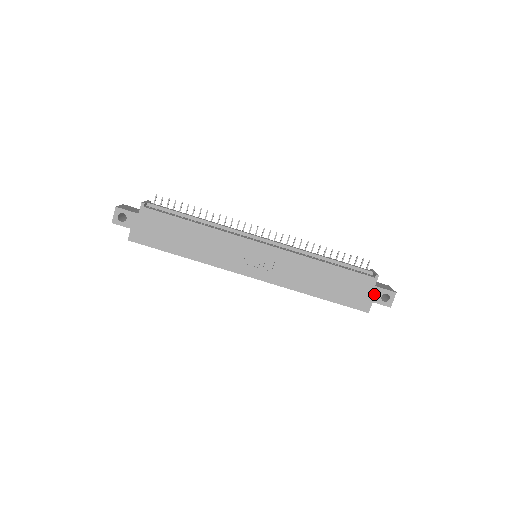
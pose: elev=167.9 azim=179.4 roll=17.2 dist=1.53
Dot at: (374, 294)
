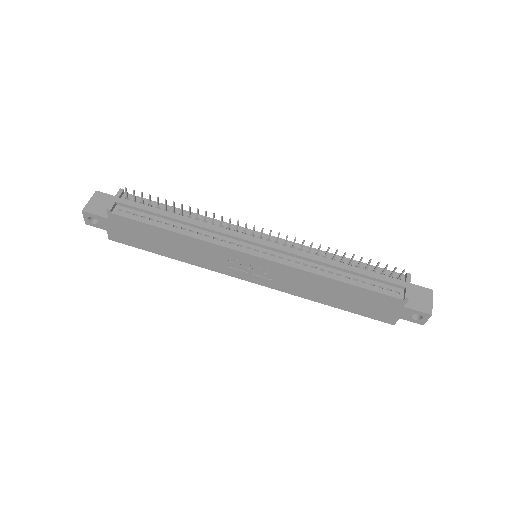
Dot at: (402, 312)
